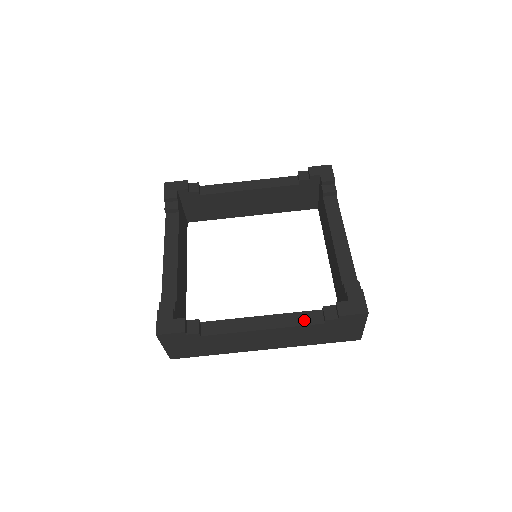
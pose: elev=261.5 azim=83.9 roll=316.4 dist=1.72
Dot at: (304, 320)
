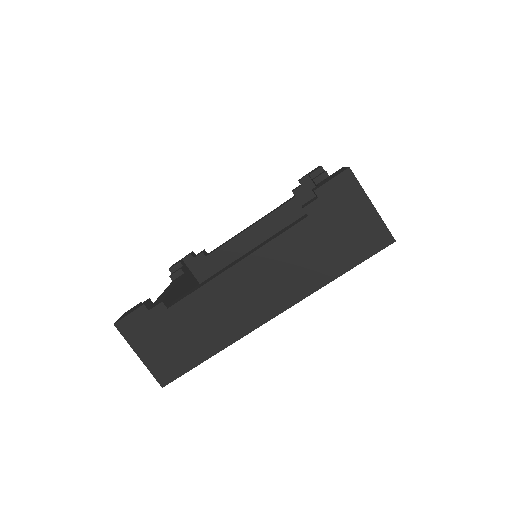
Dot at: (284, 230)
